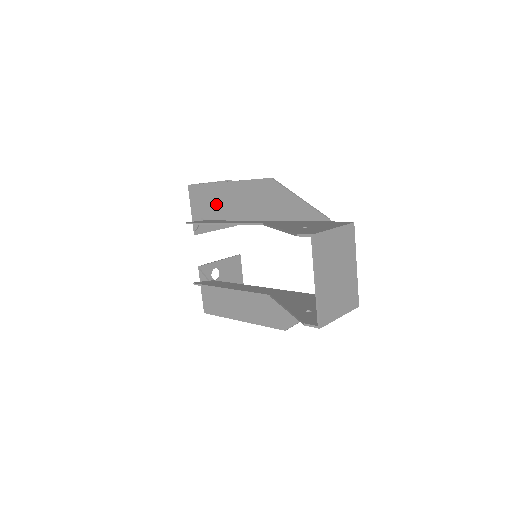
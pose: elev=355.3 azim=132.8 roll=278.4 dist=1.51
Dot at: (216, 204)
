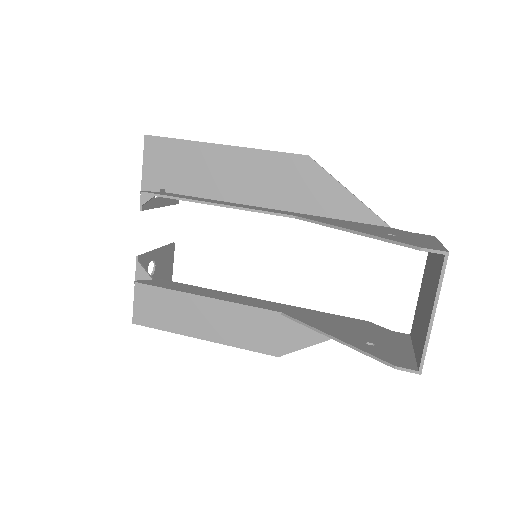
Dot at: (196, 173)
